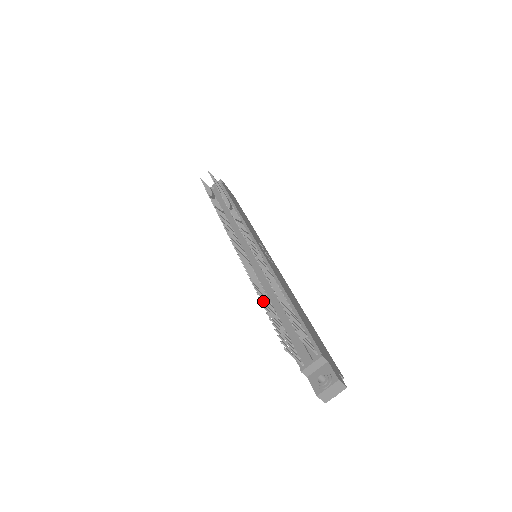
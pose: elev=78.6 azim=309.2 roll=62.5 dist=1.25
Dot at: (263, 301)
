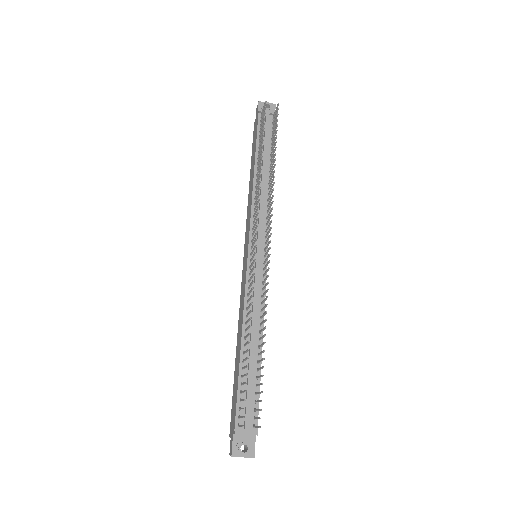
Dot at: occluded
